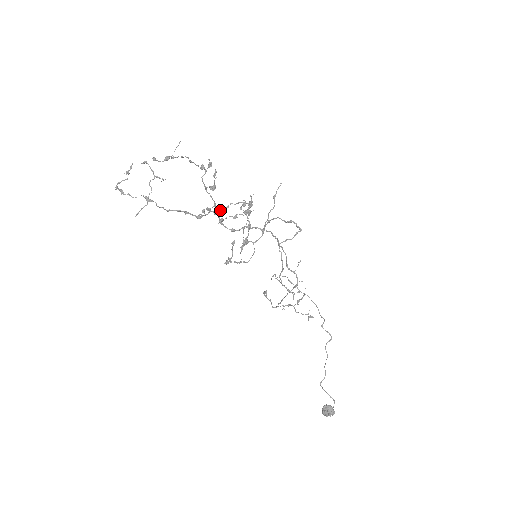
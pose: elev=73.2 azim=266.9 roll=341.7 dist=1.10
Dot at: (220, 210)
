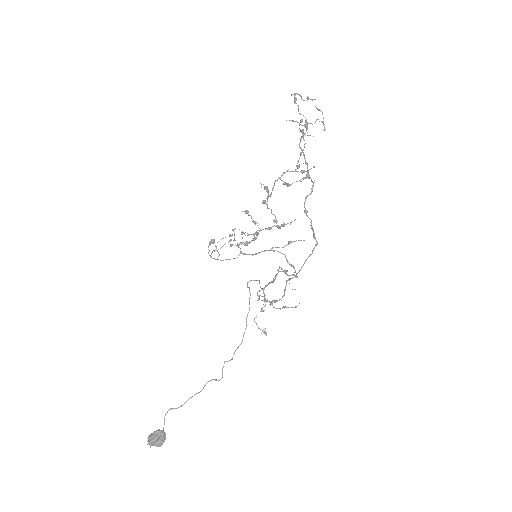
Dot at: (265, 203)
